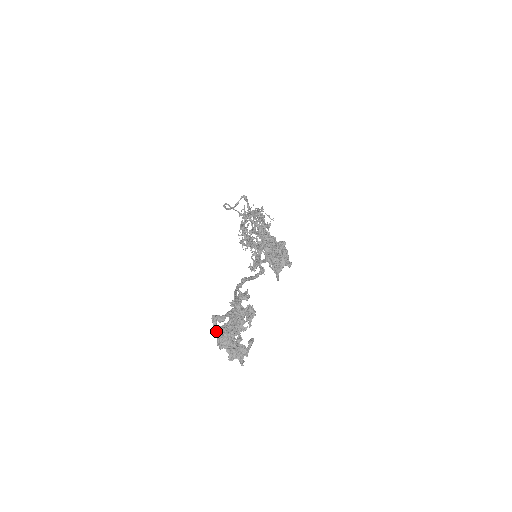
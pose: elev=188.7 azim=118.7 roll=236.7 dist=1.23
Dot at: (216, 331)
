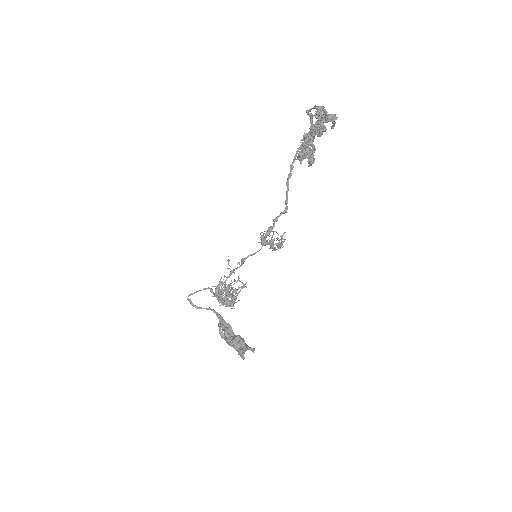
Dot at: (314, 107)
